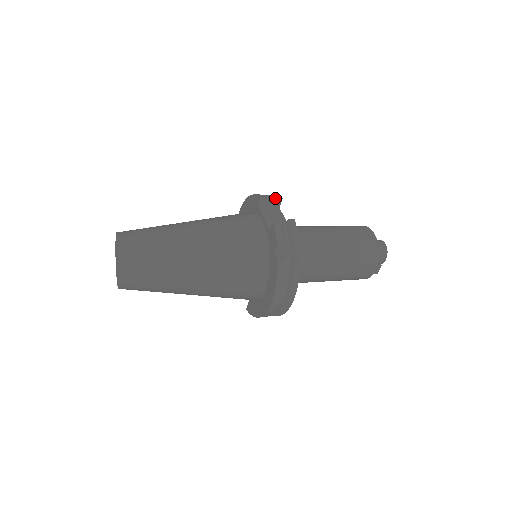
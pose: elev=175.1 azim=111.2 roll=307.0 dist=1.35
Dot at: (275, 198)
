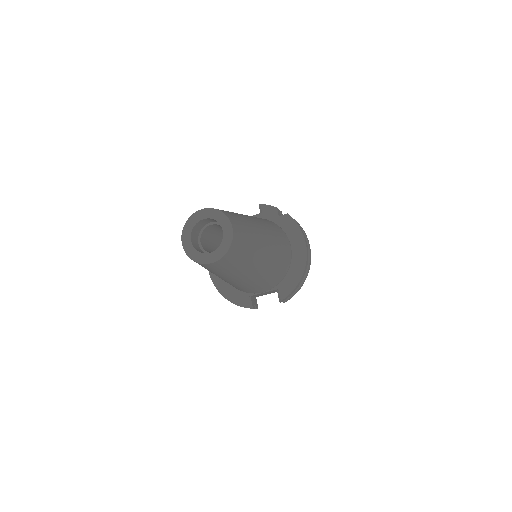
Dot at: occluded
